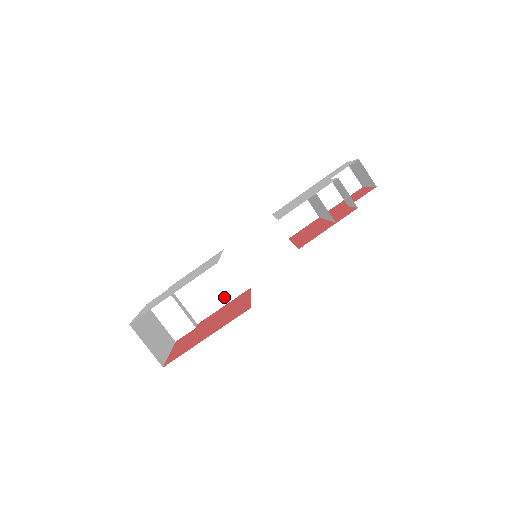
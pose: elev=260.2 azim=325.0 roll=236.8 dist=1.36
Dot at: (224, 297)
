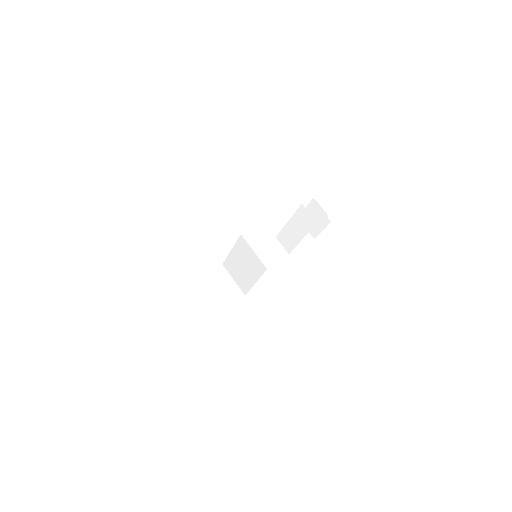
Dot at: (223, 302)
